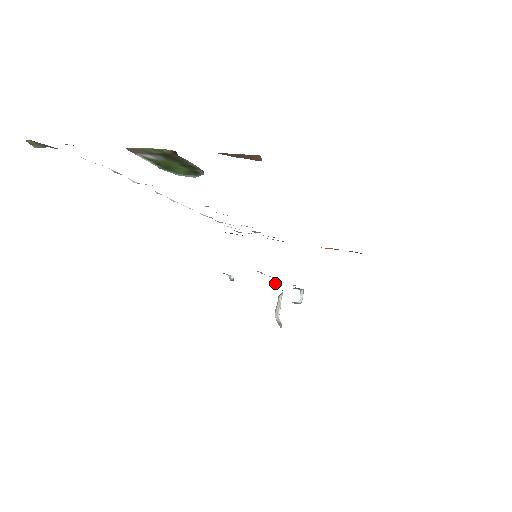
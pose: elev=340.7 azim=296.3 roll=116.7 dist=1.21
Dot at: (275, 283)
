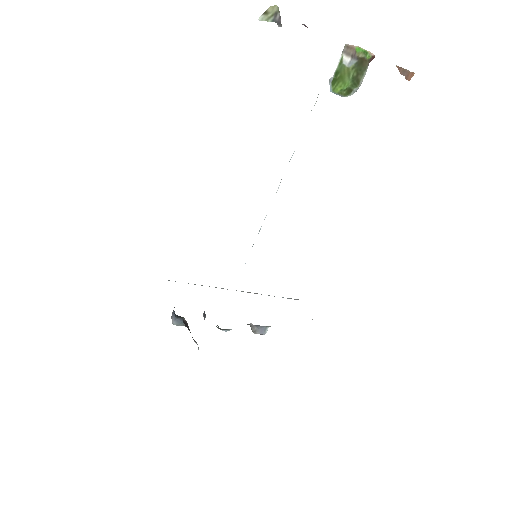
Dot at: occluded
